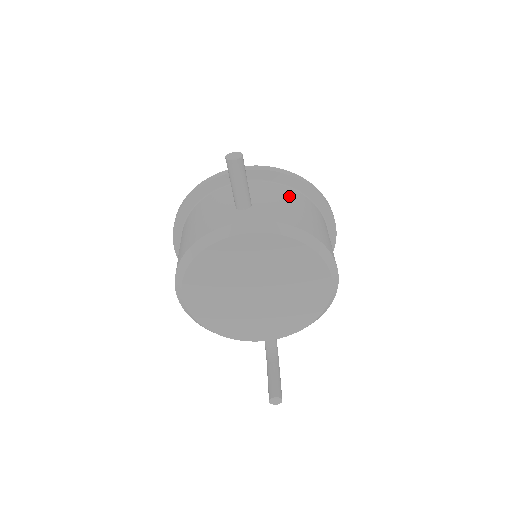
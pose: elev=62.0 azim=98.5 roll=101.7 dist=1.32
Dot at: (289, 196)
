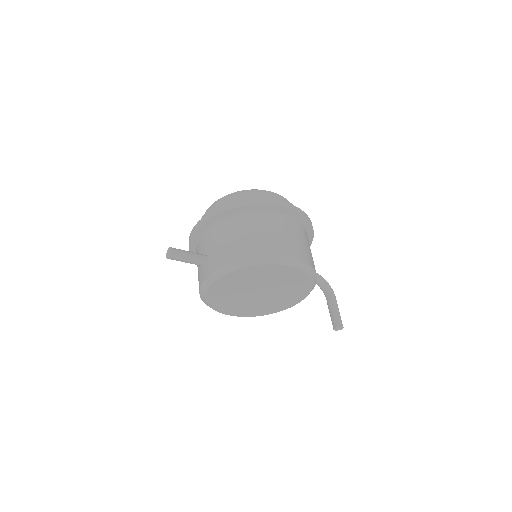
Dot at: (227, 230)
